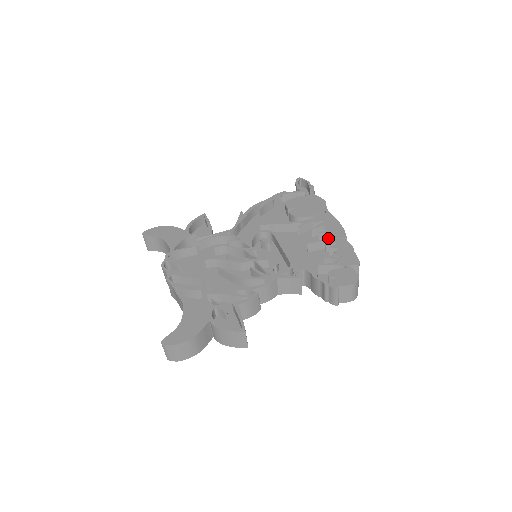
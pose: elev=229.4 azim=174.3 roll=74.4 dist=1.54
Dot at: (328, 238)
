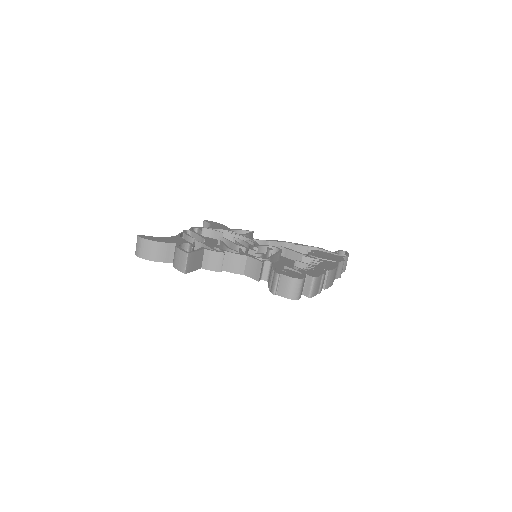
Dot at: (314, 265)
